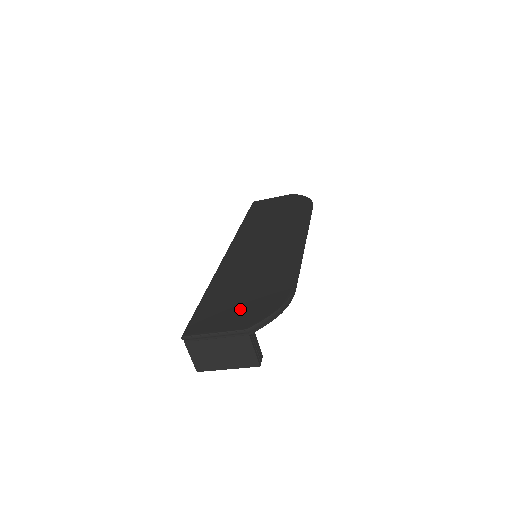
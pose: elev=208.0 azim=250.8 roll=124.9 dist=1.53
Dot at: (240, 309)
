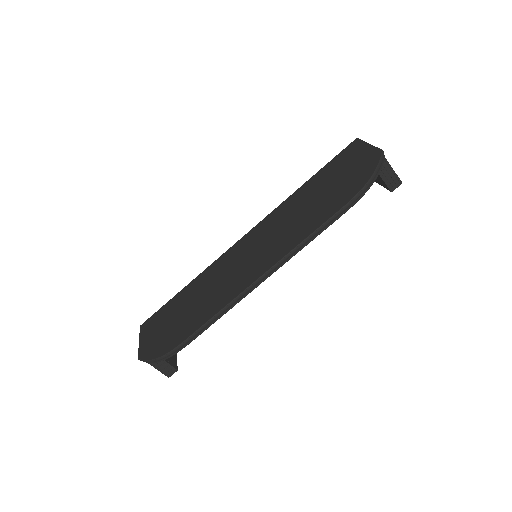
Dot at: (159, 333)
